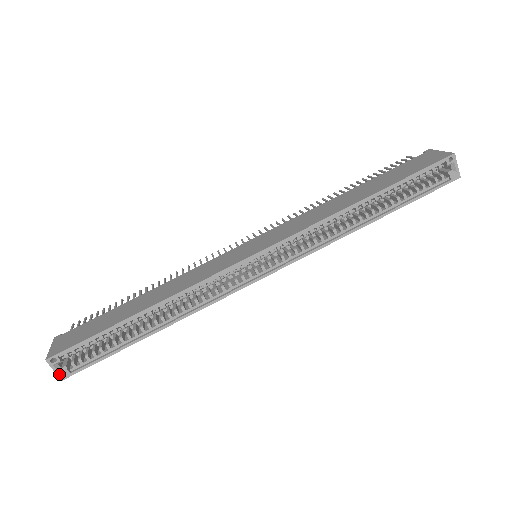
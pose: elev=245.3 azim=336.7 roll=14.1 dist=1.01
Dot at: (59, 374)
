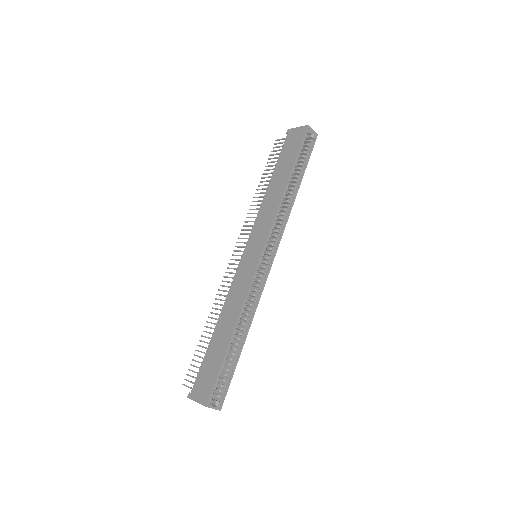
Dot at: (217, 408)
